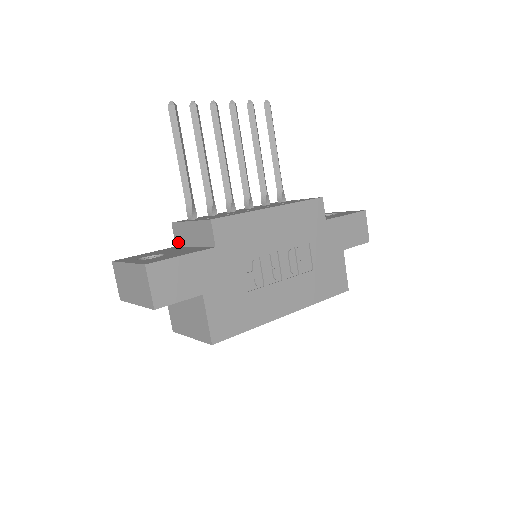
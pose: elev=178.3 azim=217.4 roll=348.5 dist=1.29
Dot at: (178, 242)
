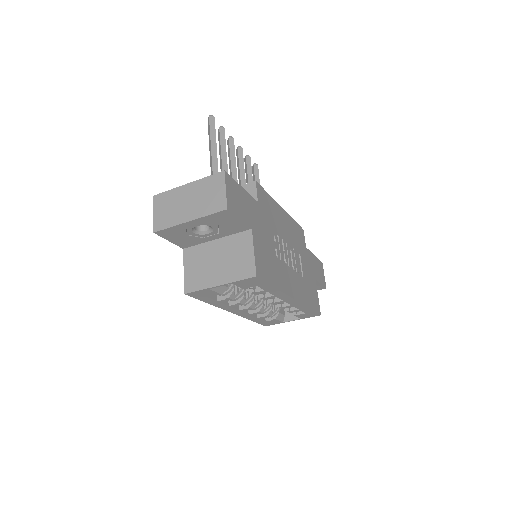
Dot at: occluded
